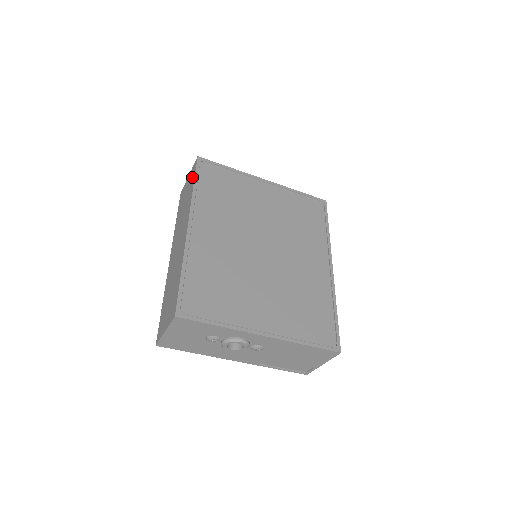
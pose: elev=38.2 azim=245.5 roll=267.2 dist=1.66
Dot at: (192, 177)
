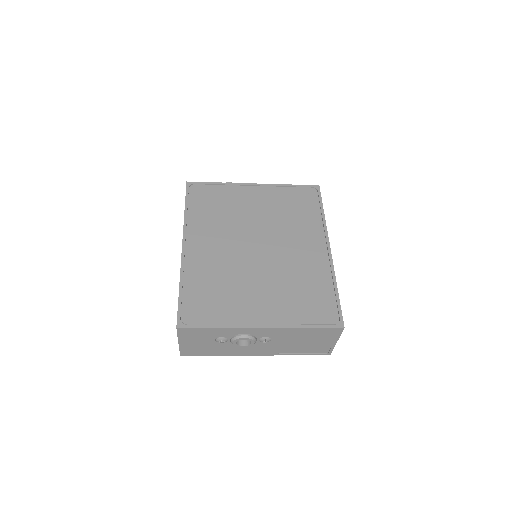
Dot at: occluded
